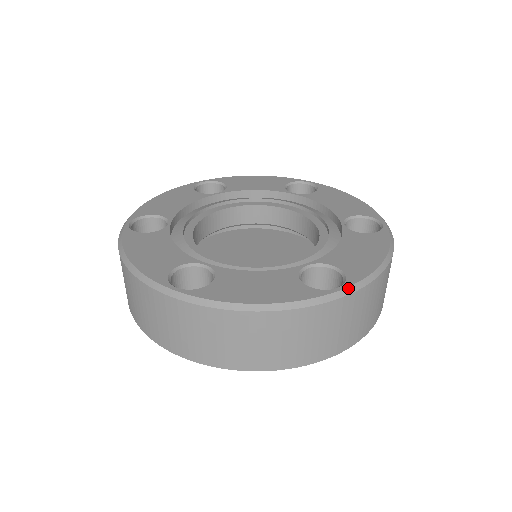
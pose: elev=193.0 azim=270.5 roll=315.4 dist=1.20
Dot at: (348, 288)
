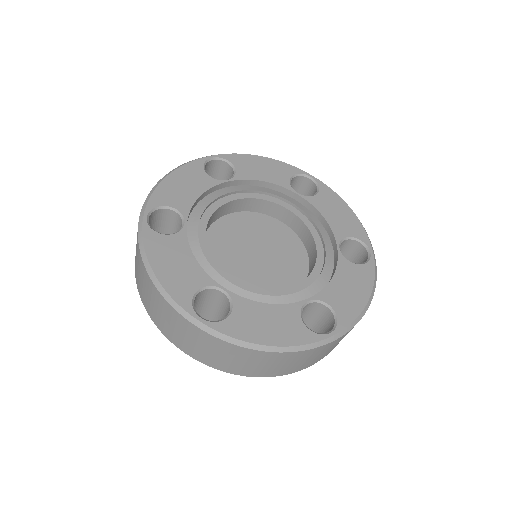
Dot at: (338, 334)
